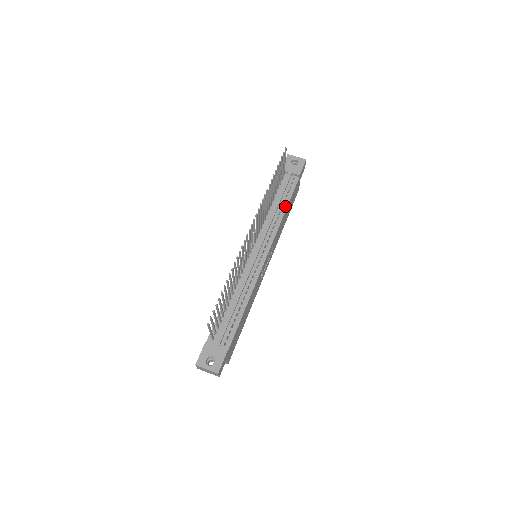
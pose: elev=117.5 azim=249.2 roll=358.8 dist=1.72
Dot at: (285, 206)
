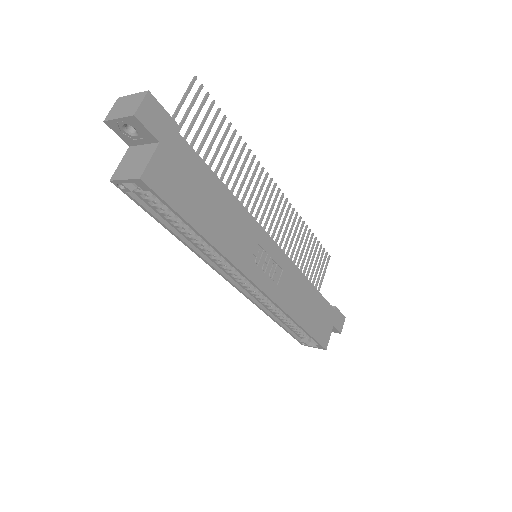
Dot at: (312, 286)
